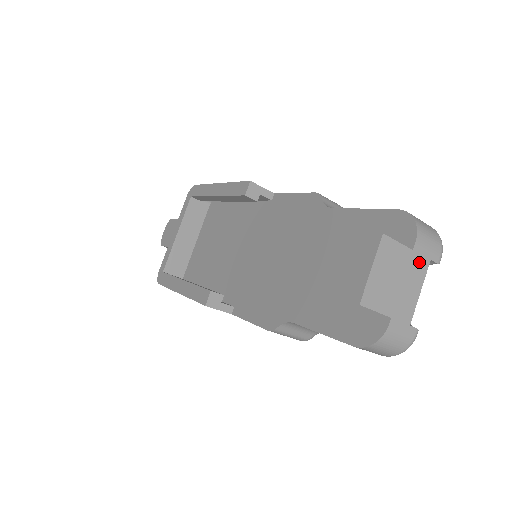
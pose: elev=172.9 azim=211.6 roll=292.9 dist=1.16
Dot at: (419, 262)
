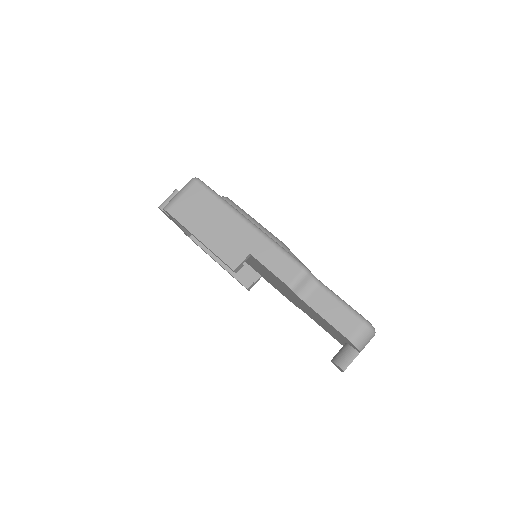
Dot at: occluded
